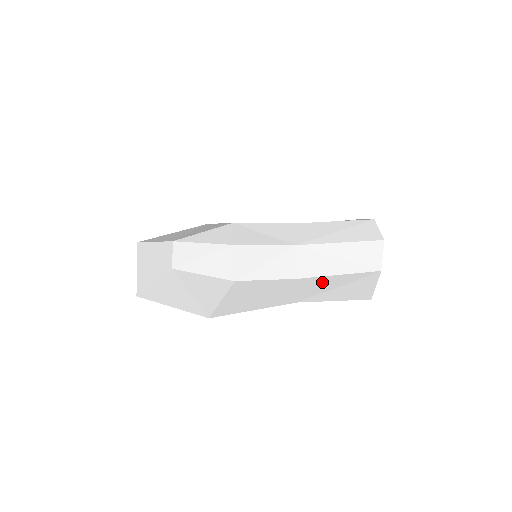
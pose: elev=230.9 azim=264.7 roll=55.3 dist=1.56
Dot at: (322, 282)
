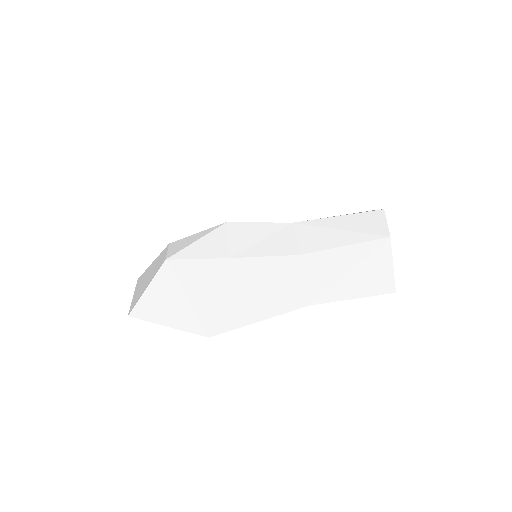
Dot at: (329, 261)
